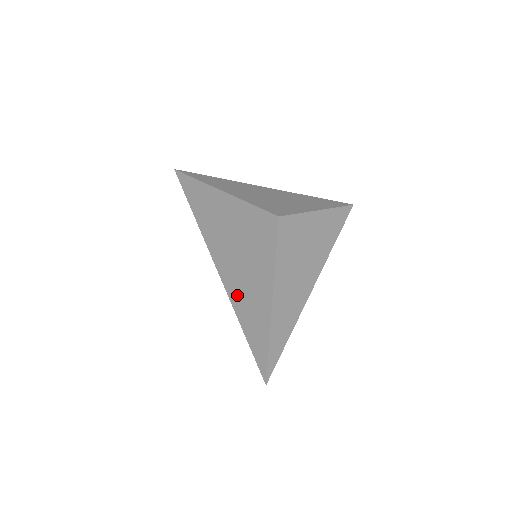
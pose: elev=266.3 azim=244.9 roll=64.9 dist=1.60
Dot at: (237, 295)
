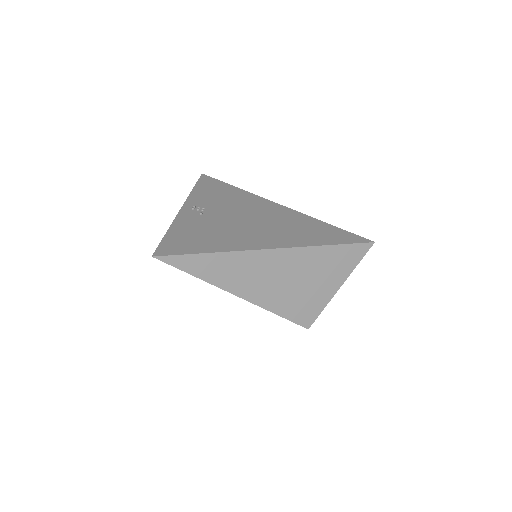
Dot at: occluded
